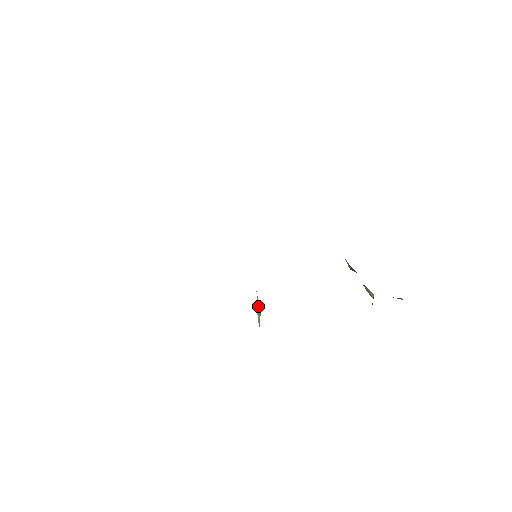
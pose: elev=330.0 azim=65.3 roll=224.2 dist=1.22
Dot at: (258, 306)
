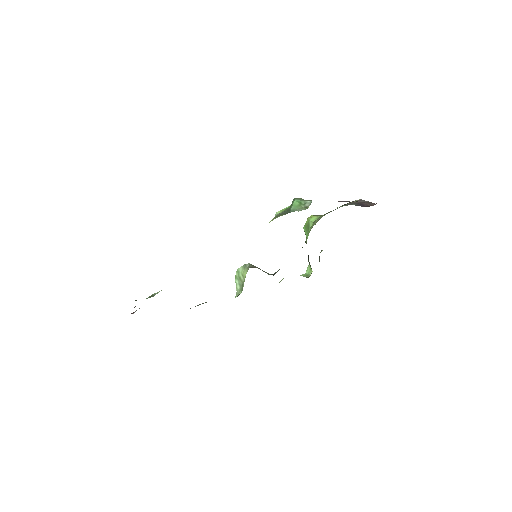
Dot at: (241, 277)
